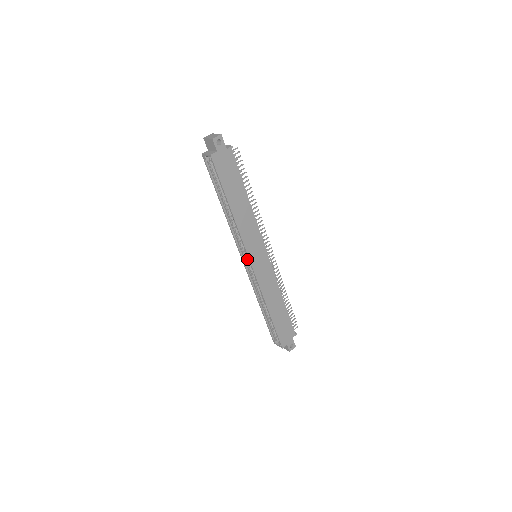
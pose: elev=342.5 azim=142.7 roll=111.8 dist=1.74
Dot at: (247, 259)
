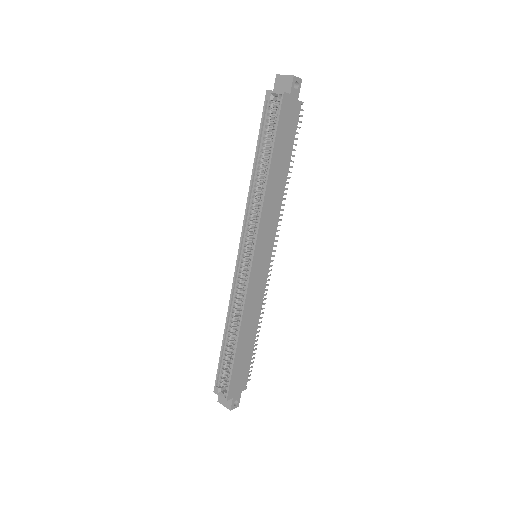
Dot at: (246, 254)
